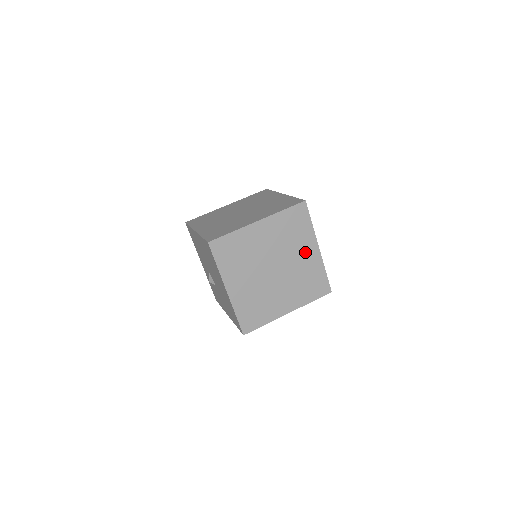
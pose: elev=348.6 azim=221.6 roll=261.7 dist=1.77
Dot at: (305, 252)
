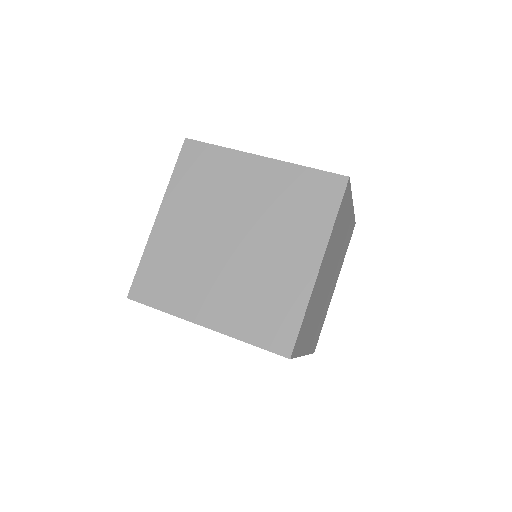
Dot at: (345, 226)
